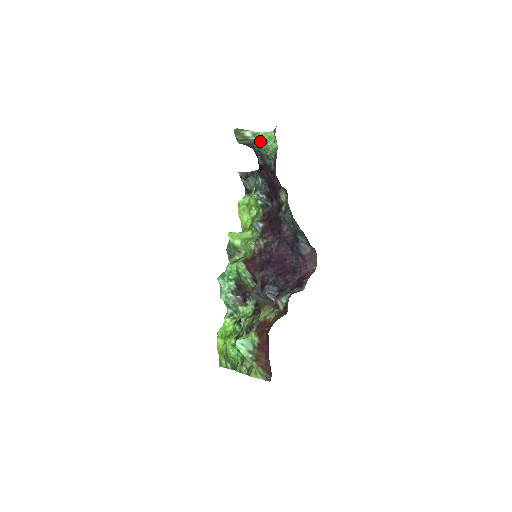
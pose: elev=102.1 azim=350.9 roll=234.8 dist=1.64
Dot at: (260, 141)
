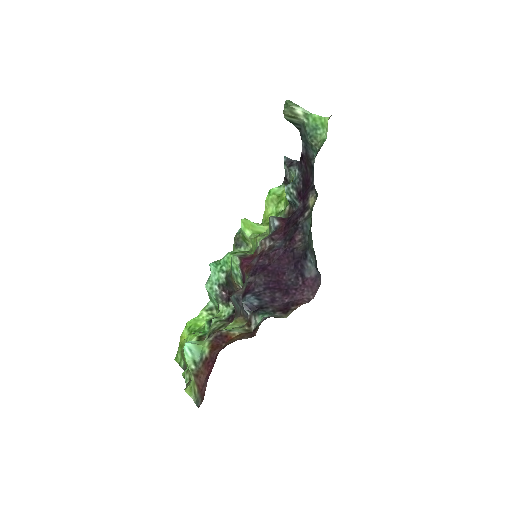
Dot at: (310, 125)
